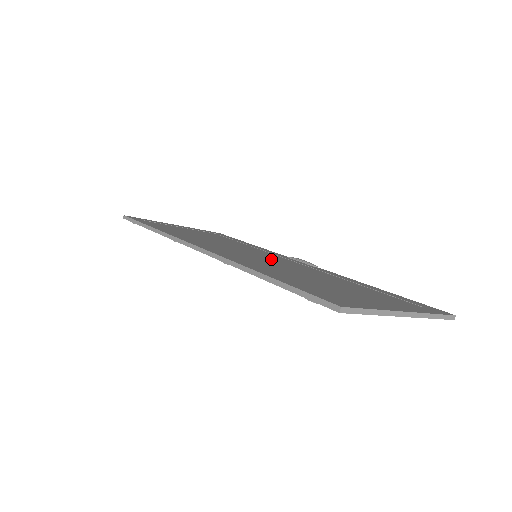
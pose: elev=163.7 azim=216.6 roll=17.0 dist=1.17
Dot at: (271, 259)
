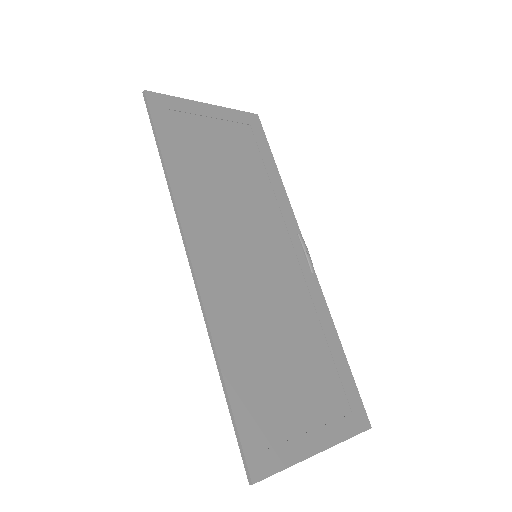
Dot at: (268, 267)
